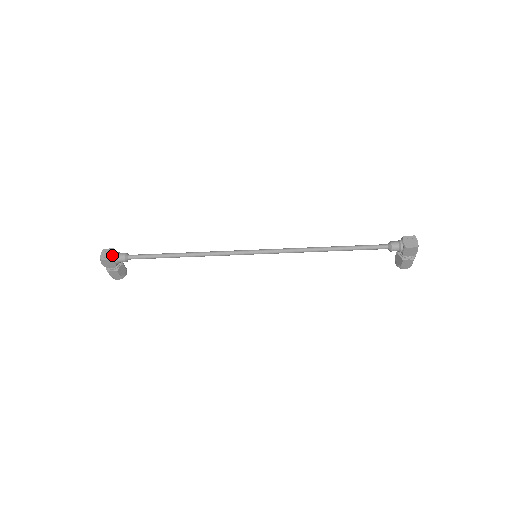
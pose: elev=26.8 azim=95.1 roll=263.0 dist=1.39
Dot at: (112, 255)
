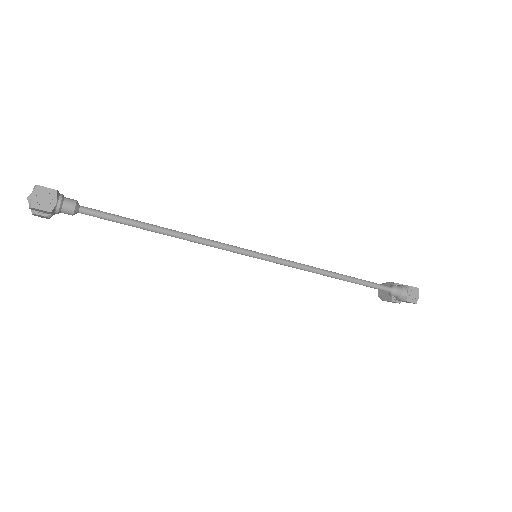
Dot at: (53, 204)
